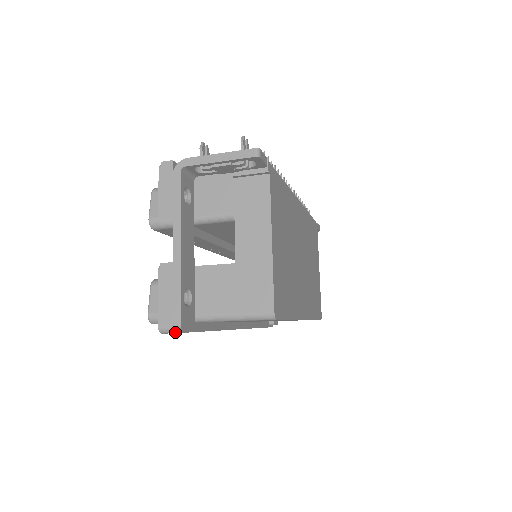
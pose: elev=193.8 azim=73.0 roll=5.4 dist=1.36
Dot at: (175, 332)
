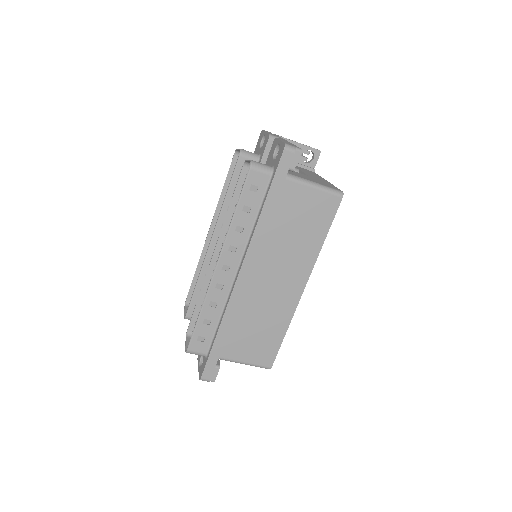
Dot at: (295, 152)
